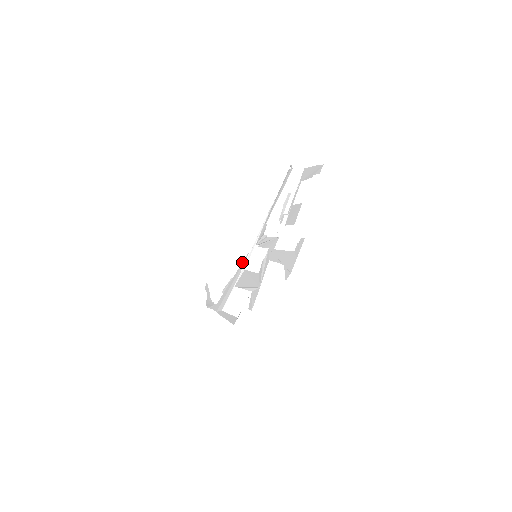
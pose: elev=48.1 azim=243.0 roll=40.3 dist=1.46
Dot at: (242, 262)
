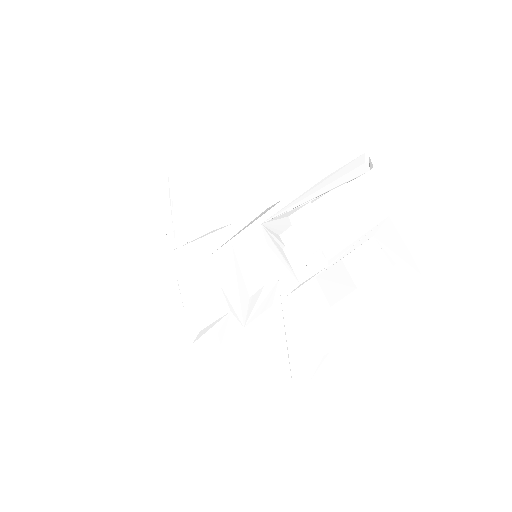
Dot at: (233, 223)
